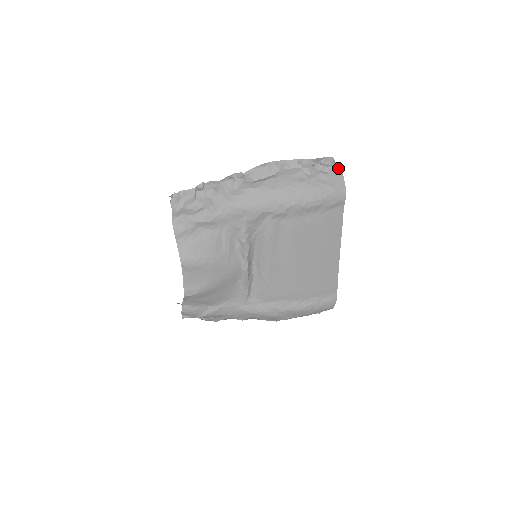
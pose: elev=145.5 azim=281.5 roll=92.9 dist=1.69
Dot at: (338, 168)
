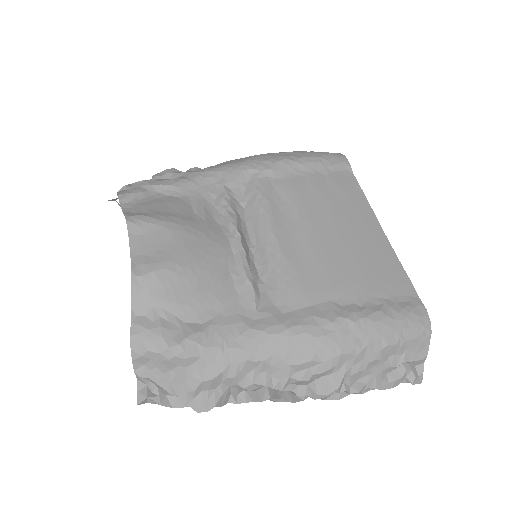
Dot at: occluded
